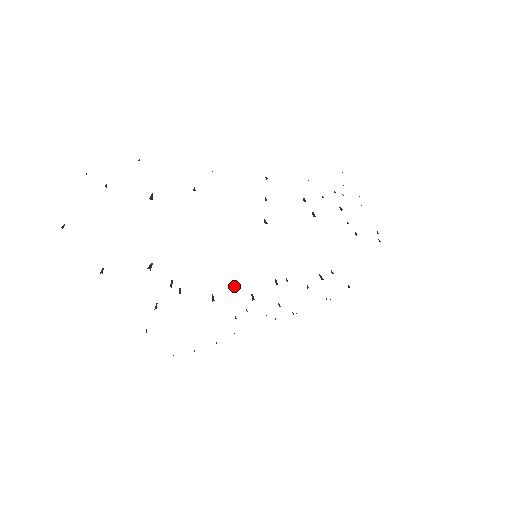
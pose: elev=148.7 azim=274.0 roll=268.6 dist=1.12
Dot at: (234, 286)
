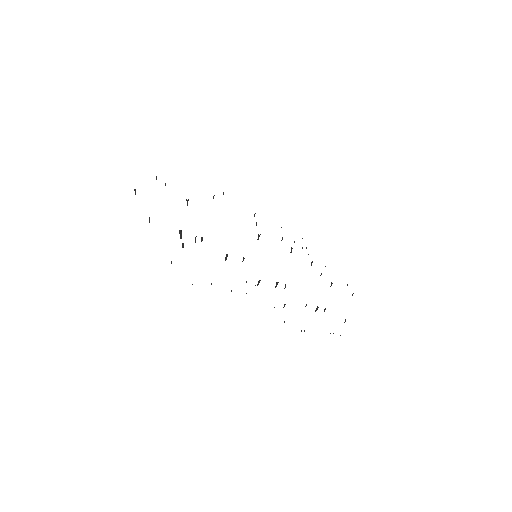
Dot at: (242, 261)
